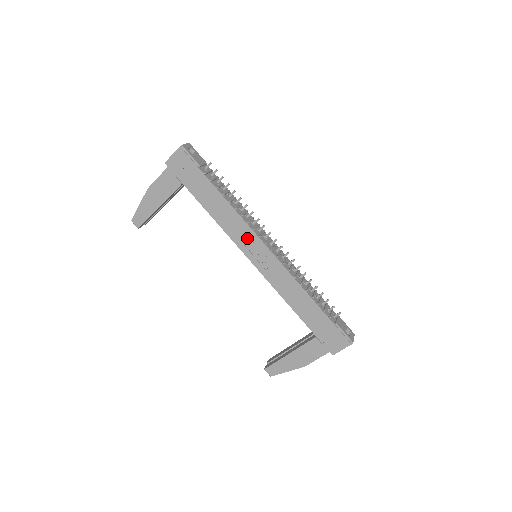
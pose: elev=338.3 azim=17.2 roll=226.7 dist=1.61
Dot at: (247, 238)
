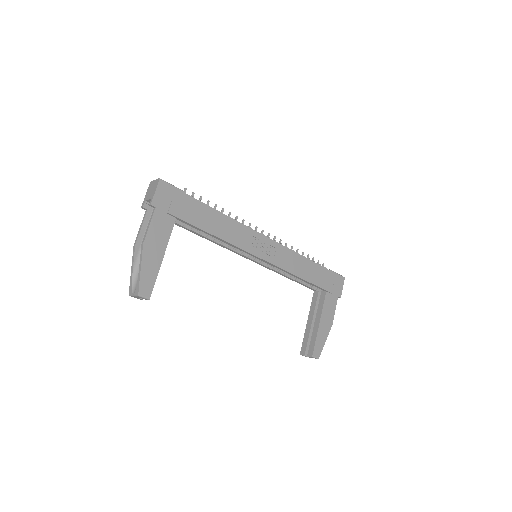
Dot at: (250, 238)
